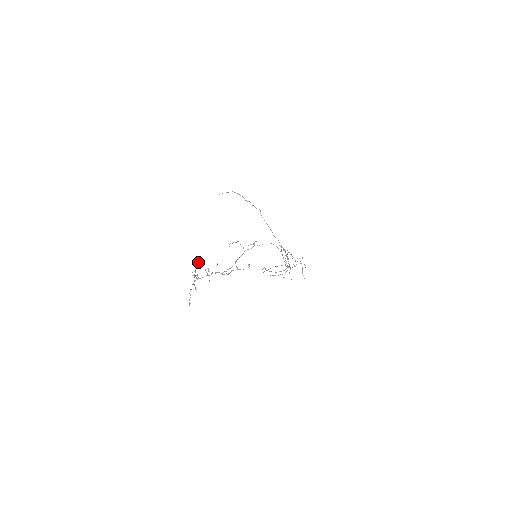
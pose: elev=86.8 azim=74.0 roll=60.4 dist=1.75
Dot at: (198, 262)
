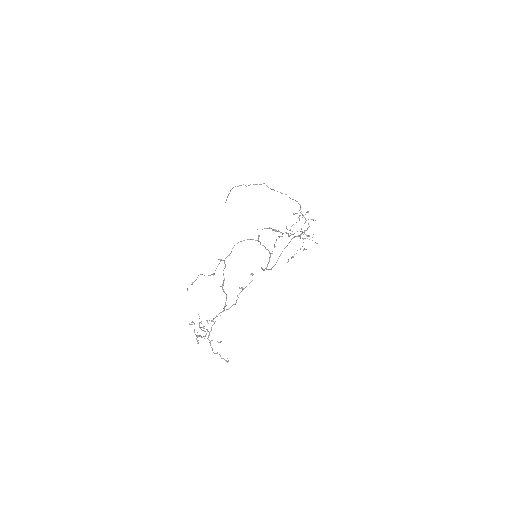
Dot at: (189, 323)
